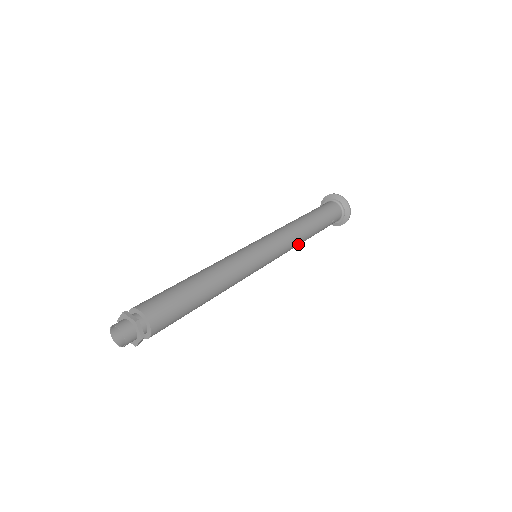
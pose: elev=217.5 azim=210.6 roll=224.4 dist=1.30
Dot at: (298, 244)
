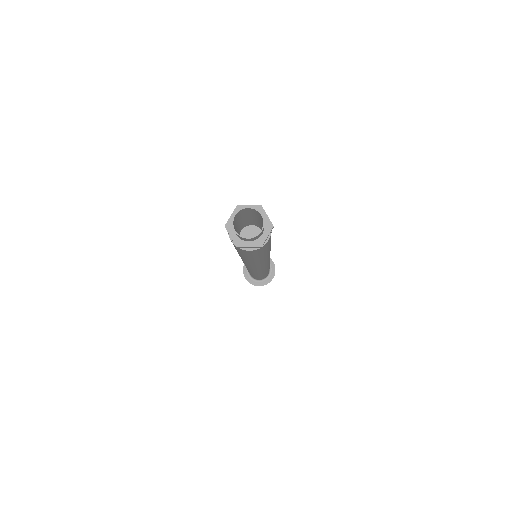
Dot at: (259, 274)
